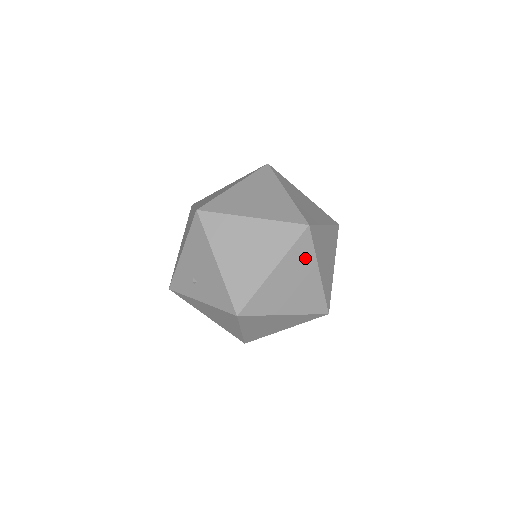
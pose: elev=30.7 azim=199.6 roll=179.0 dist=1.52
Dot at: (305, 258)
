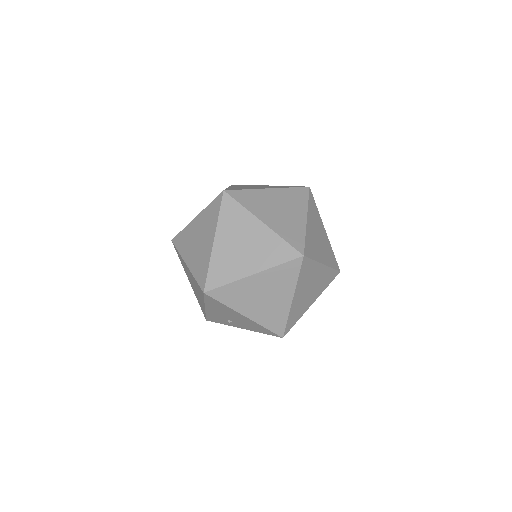
Dot at: (310, 271)
